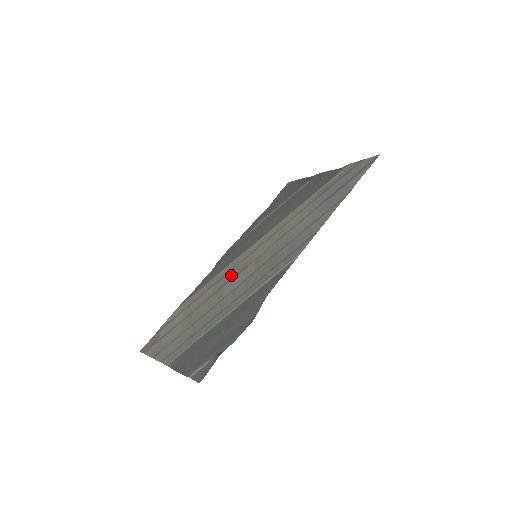
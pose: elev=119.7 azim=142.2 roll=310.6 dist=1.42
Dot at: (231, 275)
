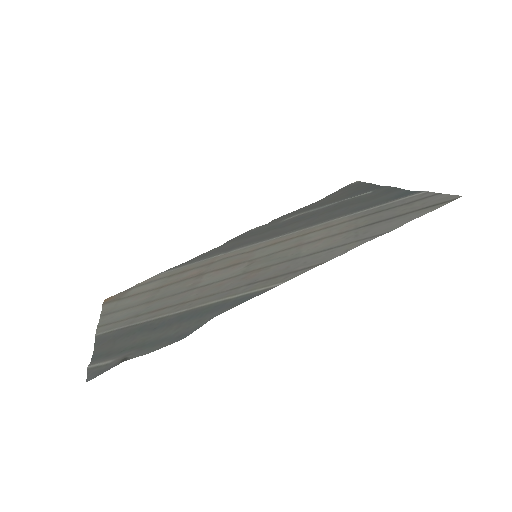
Dot at: (221, 265)
